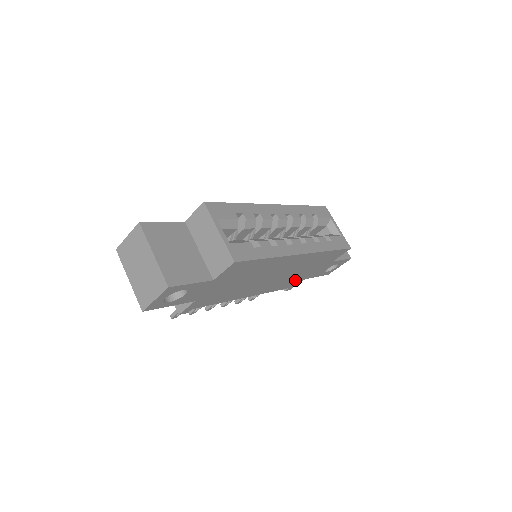
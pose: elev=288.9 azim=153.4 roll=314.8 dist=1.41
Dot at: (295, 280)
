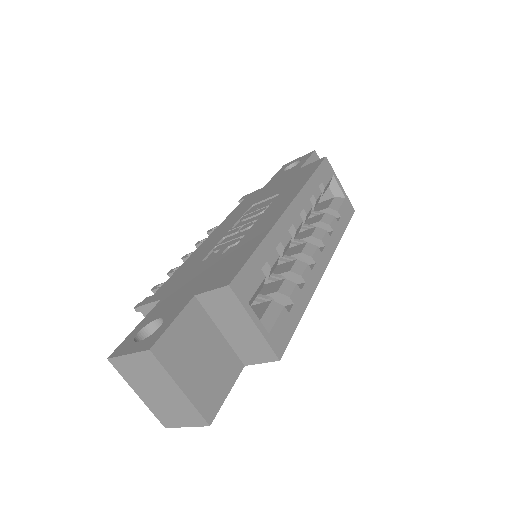
Dot at: occluded
